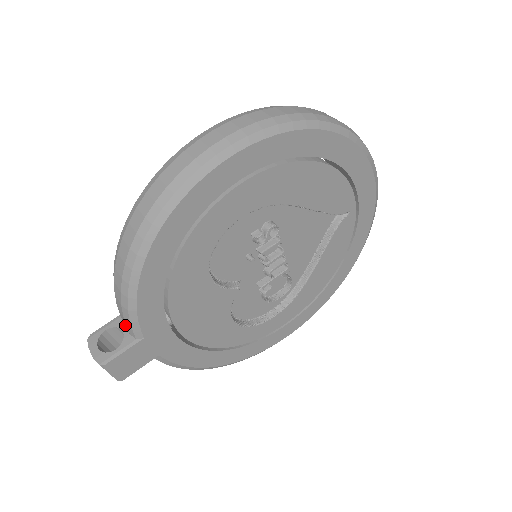
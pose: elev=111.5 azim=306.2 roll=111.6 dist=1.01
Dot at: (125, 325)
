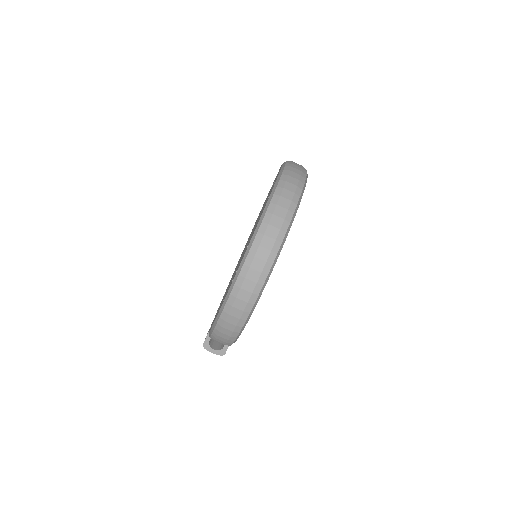
Dot at: occluded
